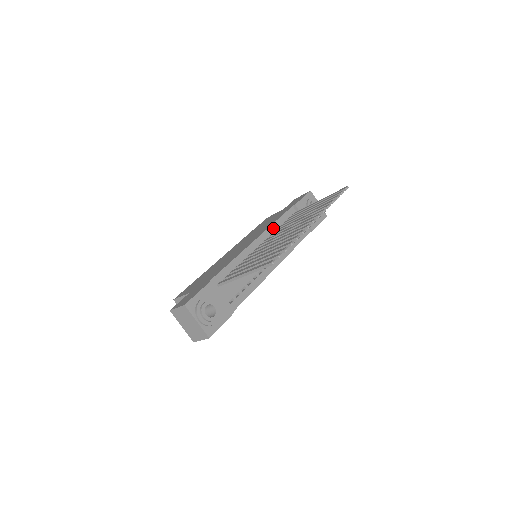
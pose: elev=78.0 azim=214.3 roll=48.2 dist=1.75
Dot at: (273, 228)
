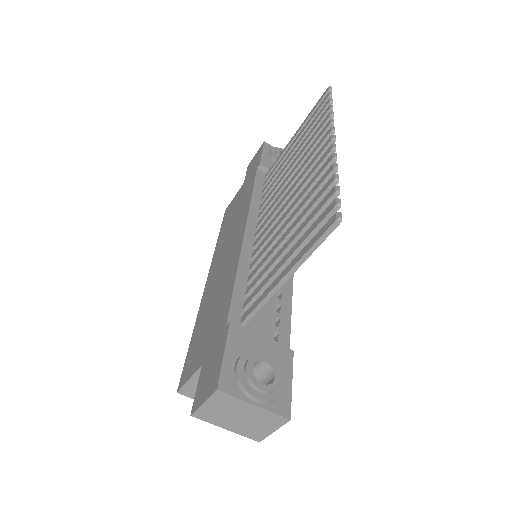
Dot at: (255, 205)
